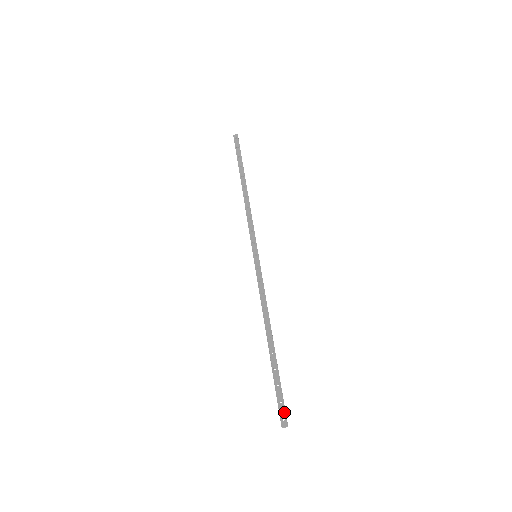
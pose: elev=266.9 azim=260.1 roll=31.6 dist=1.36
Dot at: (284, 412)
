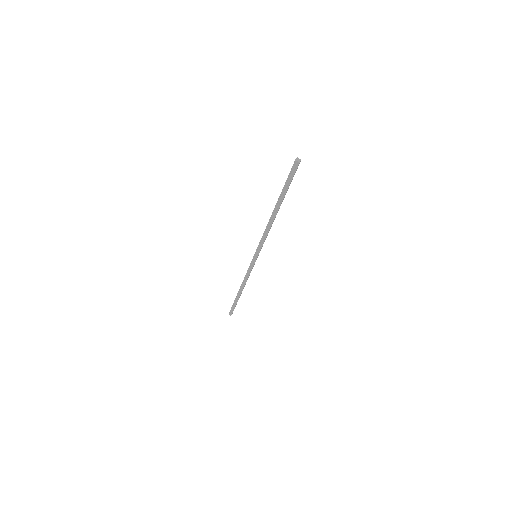
Dot at: (292, 167)
